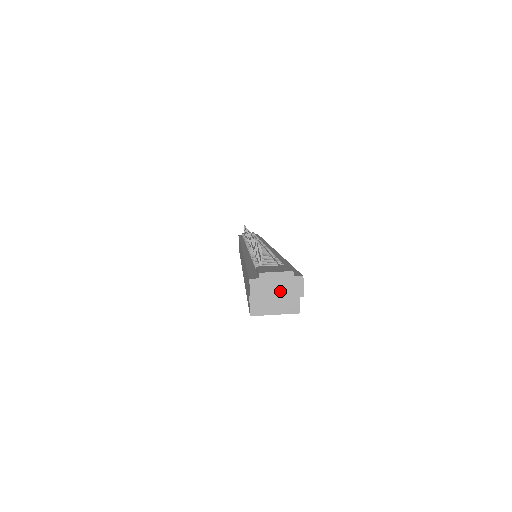
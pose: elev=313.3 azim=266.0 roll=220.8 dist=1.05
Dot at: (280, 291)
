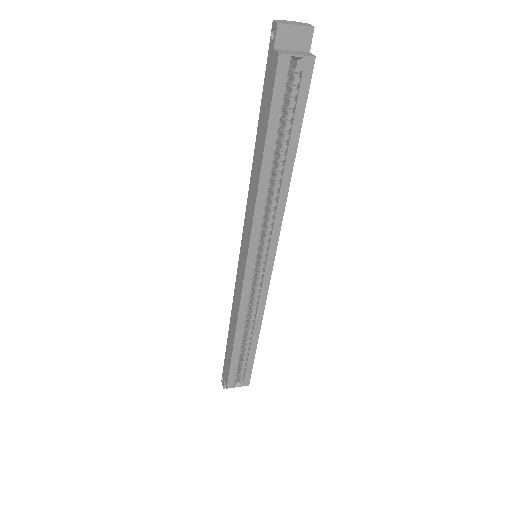
Dot at: (297, 24)
